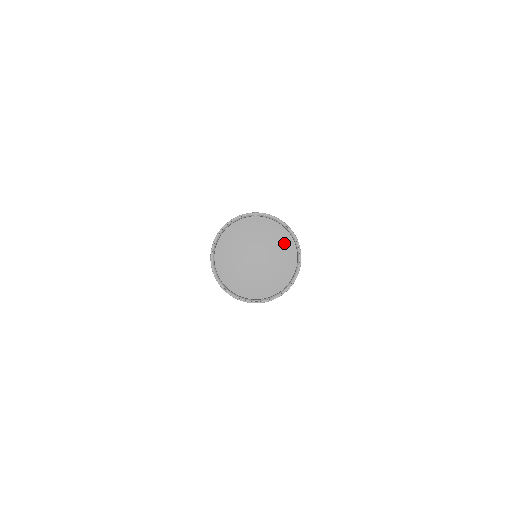
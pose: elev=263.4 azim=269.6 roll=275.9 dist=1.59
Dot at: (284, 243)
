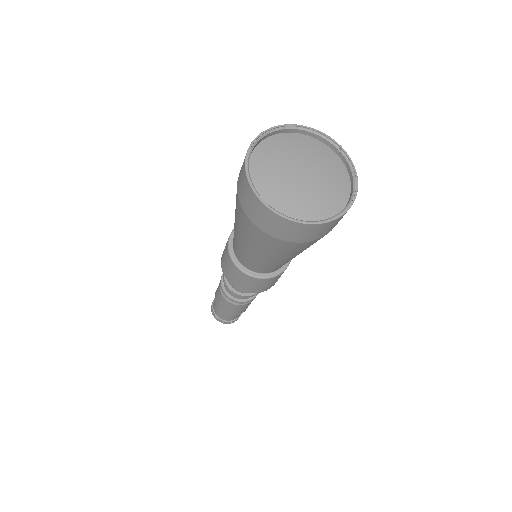
Dot at: (338, 193)
